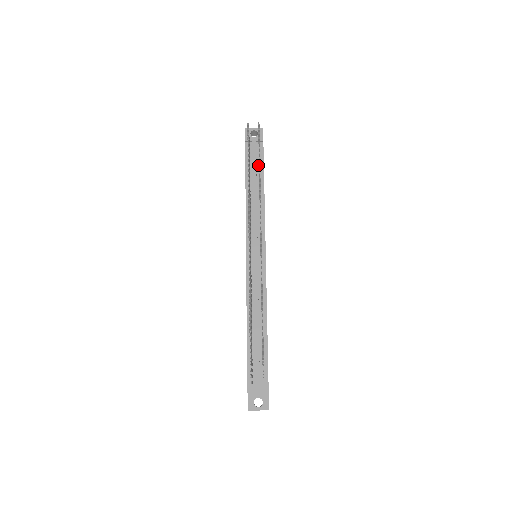
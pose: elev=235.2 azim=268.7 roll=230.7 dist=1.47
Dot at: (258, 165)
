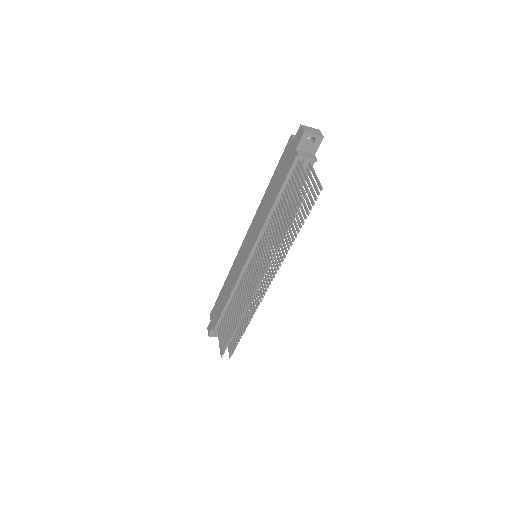
Dot at: (297, 184)
